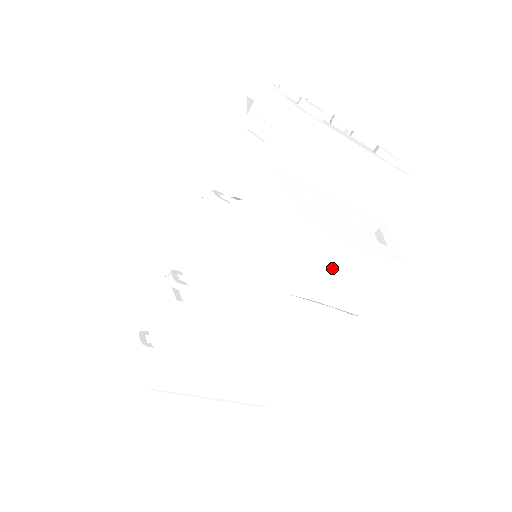
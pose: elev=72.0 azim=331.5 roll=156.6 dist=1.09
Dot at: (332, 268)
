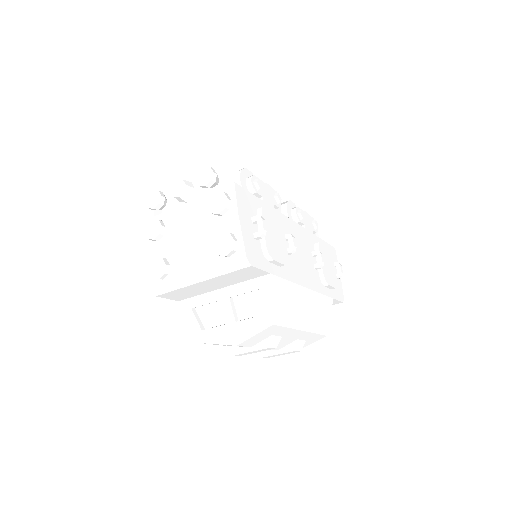
Dot at: (235, 346)
